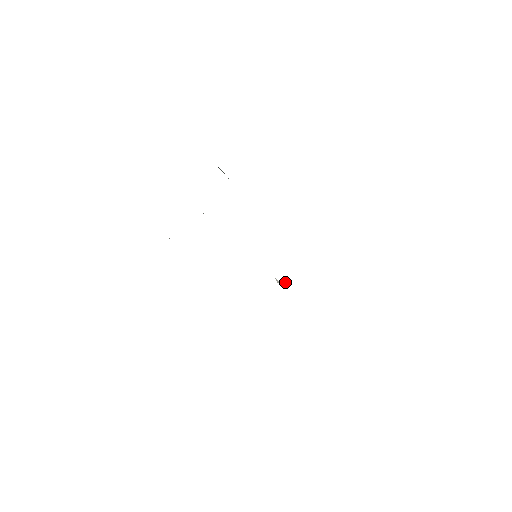
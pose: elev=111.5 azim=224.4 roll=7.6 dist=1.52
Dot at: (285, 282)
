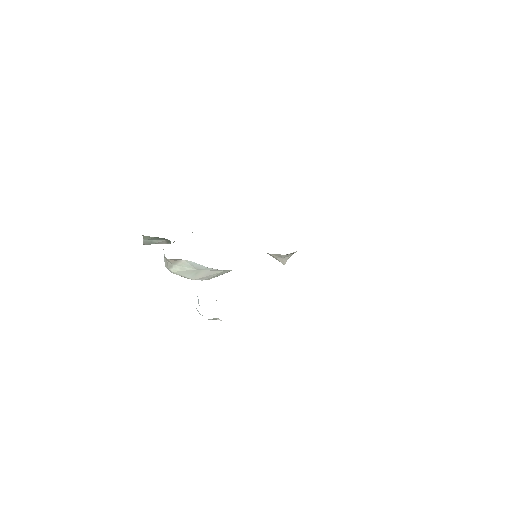
Dot at: occluded
